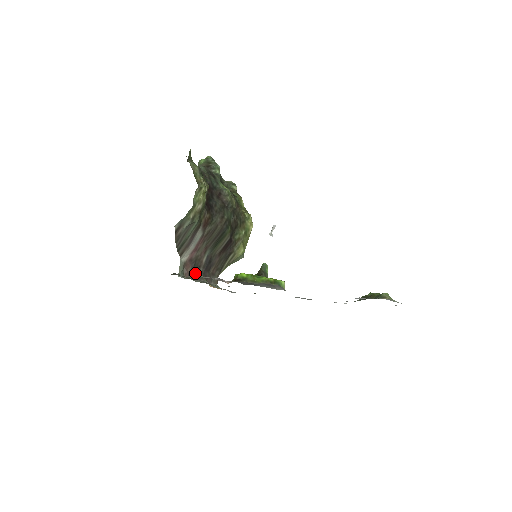
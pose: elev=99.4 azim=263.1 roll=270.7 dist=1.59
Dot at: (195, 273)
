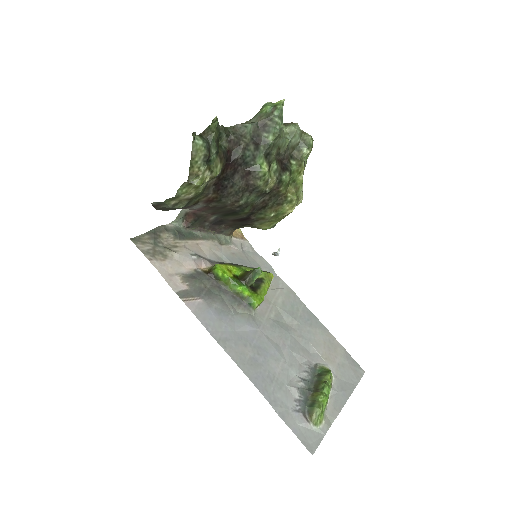
Dot at: (198, 224)
